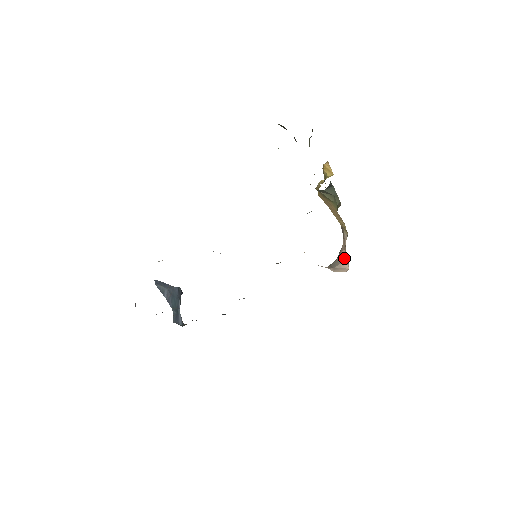
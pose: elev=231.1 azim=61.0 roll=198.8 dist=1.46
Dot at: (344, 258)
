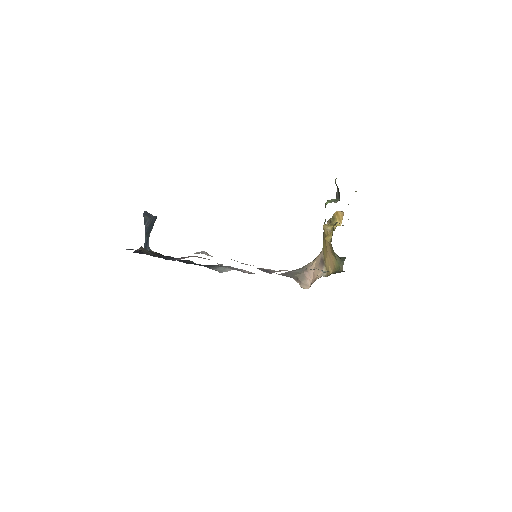
Dot at: (310, 276)
